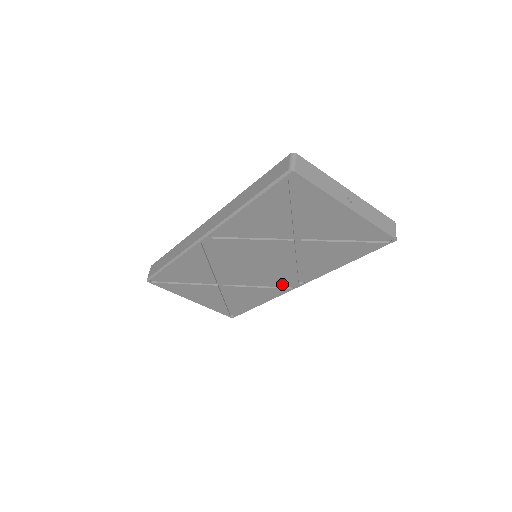
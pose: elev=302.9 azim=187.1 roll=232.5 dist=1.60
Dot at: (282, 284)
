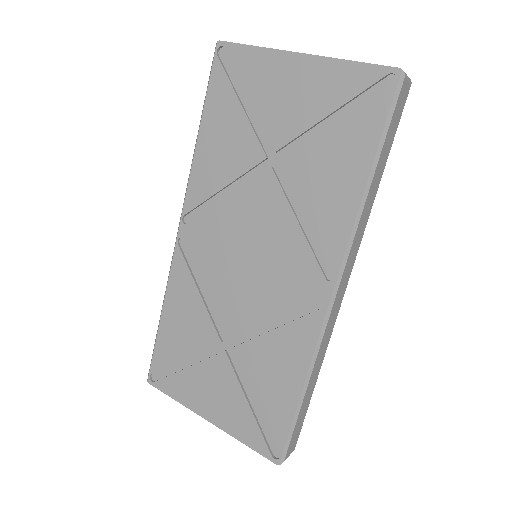
Dot at: (305, 298)
